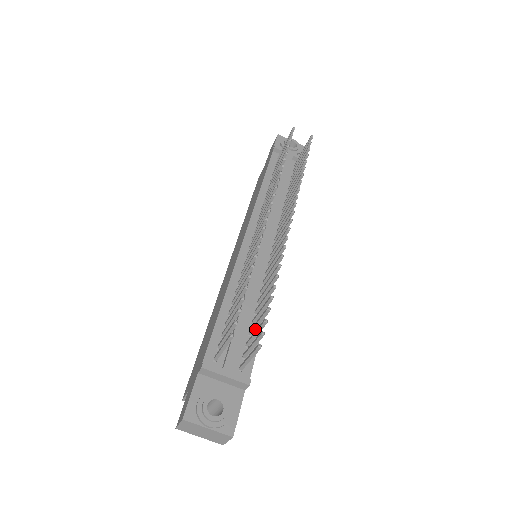
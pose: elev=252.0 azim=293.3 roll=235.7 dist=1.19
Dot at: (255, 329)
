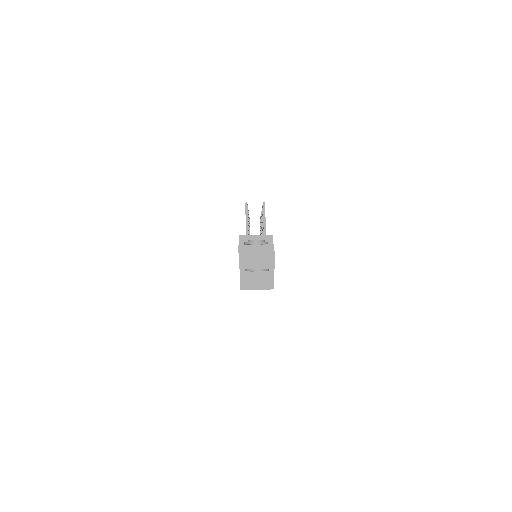
Dot at: occluded
